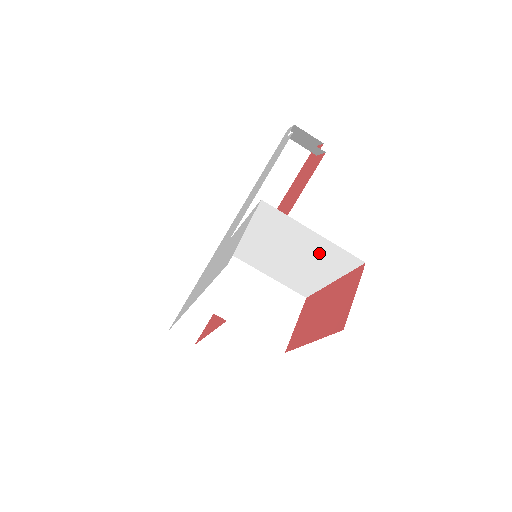
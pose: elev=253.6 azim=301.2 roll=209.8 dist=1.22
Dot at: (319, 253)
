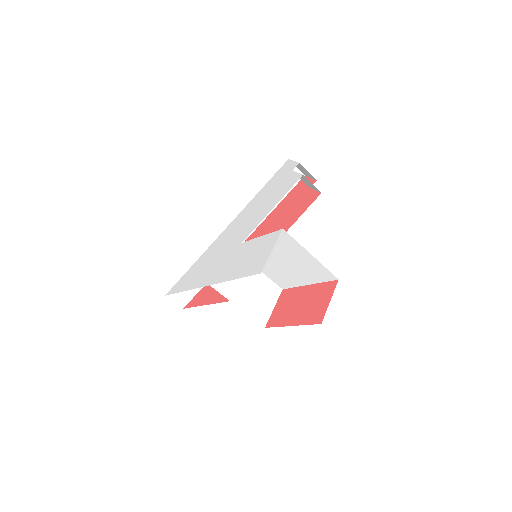
Dot at: (308, 267)
